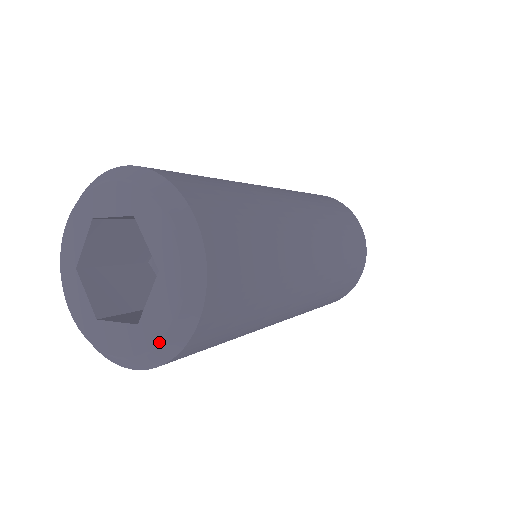
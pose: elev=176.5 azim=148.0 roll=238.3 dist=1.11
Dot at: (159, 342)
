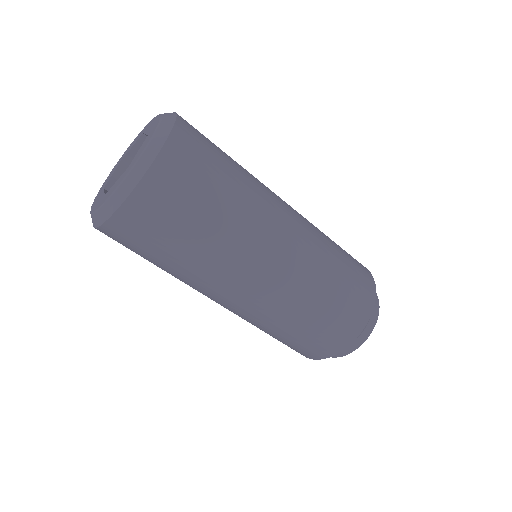
Dot at: (137, 159)
